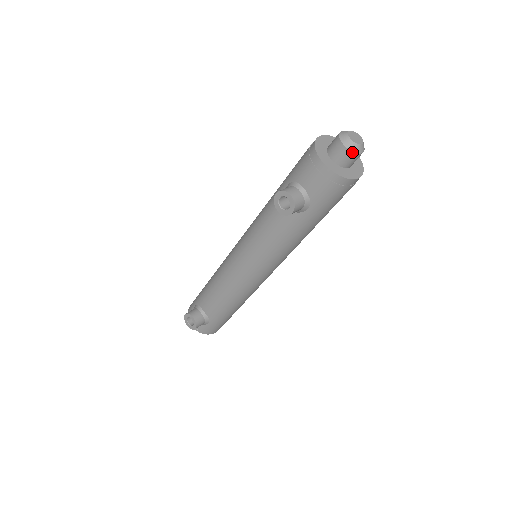
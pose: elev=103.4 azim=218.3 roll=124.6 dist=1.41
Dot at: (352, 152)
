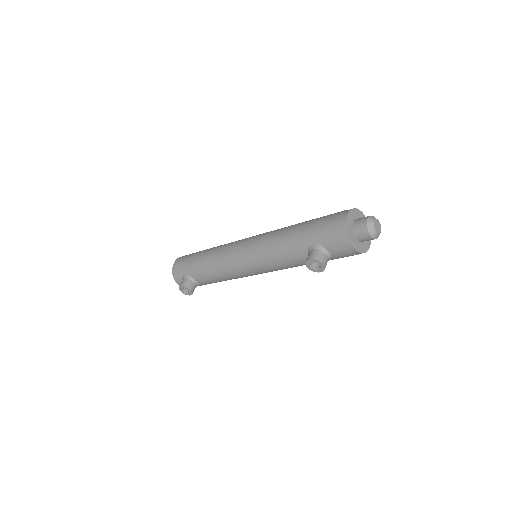
Dot at: occluded
